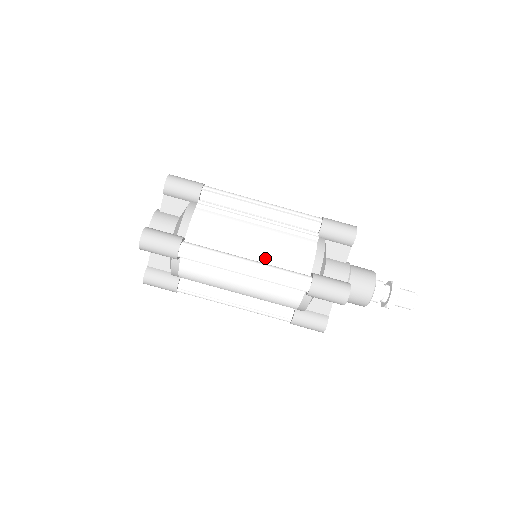
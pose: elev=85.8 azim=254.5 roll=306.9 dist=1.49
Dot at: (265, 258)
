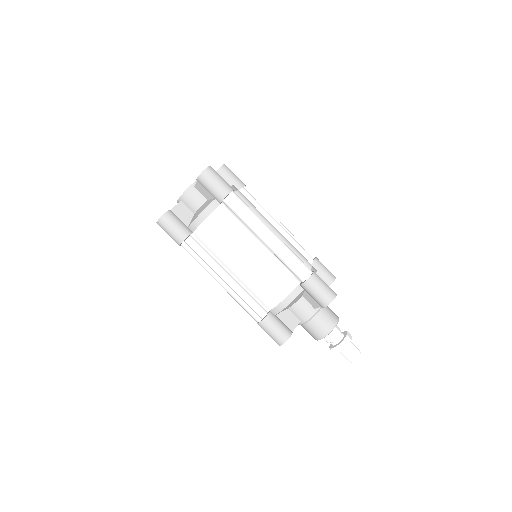
Dot at: occluded
